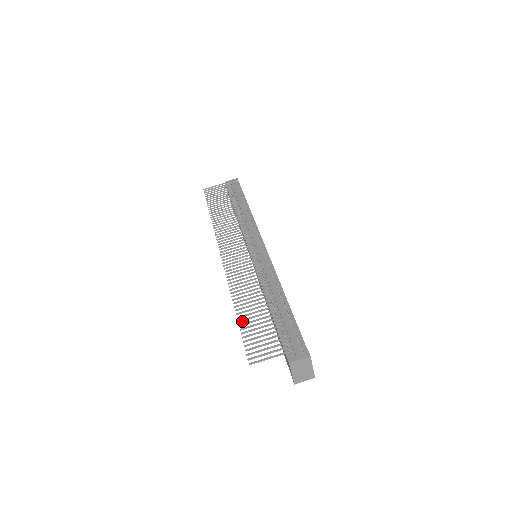
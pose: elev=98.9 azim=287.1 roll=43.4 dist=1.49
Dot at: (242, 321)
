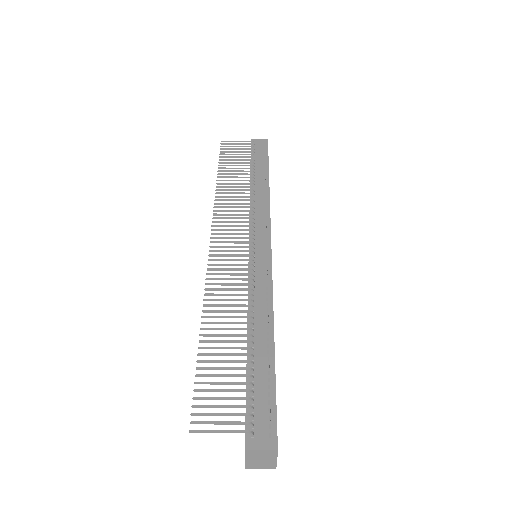
Dot at: (203, 355)
